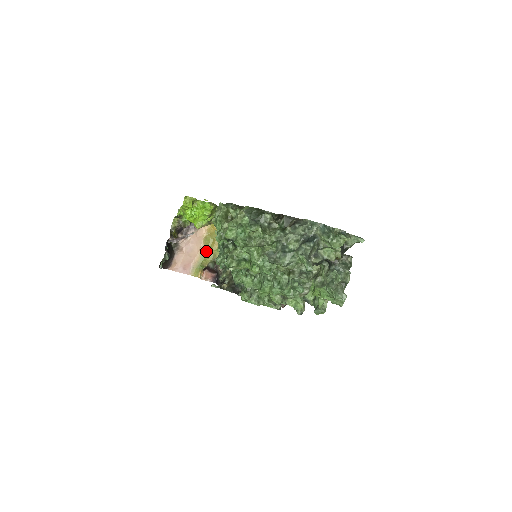
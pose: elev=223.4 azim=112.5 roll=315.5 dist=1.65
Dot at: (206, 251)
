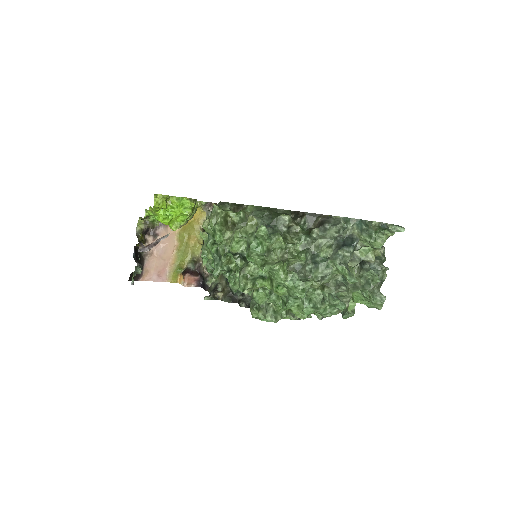
Dot at: (182, 250)
